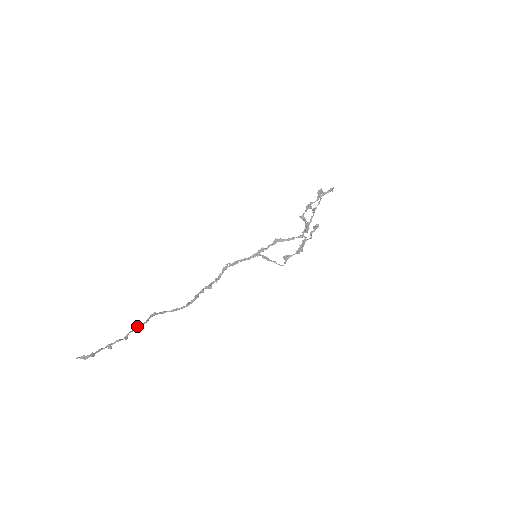
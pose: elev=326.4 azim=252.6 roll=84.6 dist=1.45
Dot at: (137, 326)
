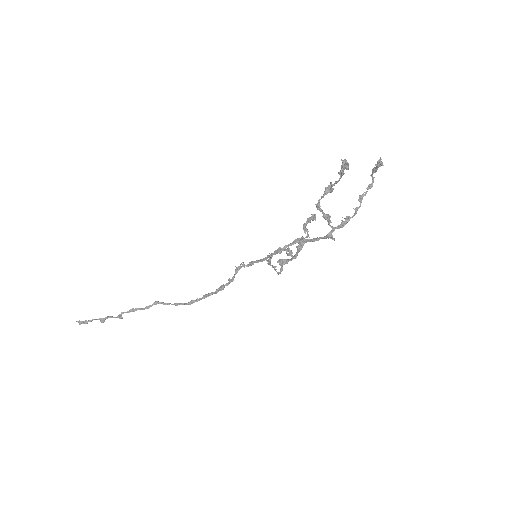
Dot at: (133, 309)
